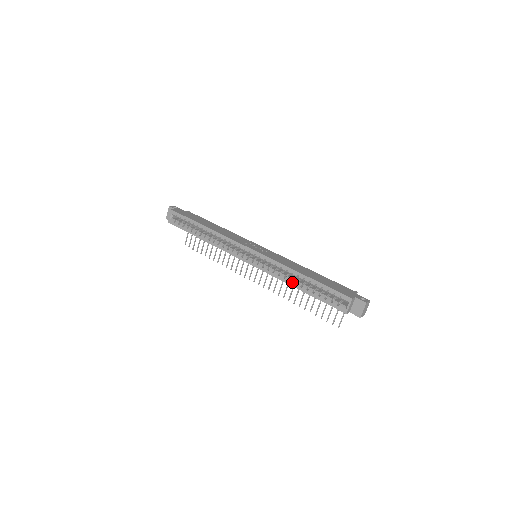
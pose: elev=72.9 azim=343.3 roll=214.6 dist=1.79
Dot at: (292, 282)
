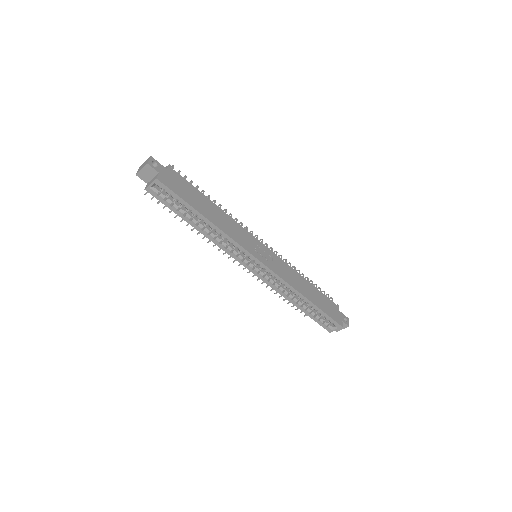
Dot at: (294, 301)
